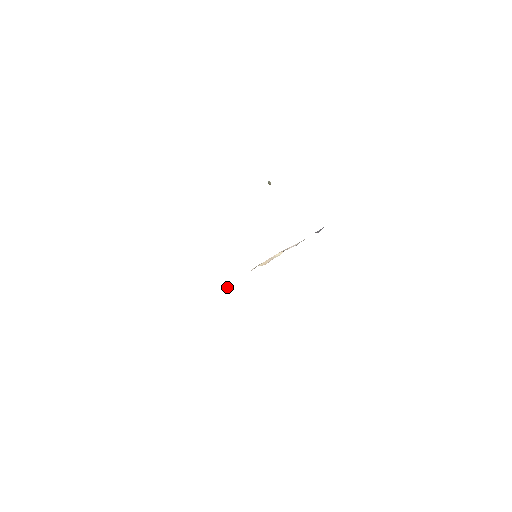
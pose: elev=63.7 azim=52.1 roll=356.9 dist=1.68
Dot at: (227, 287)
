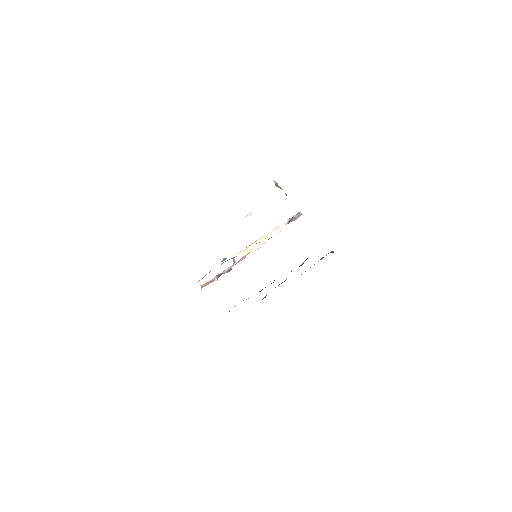
Dot at: (215, 280)
